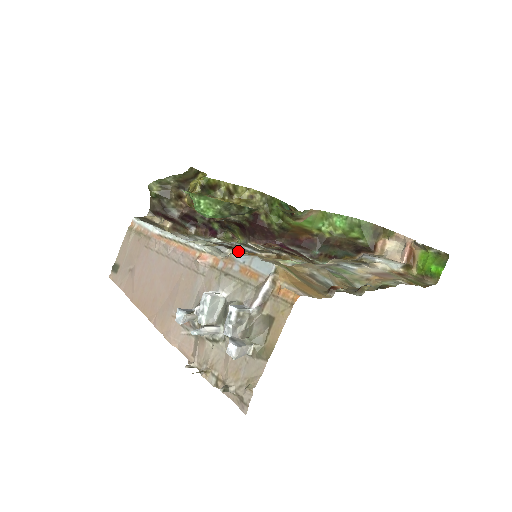
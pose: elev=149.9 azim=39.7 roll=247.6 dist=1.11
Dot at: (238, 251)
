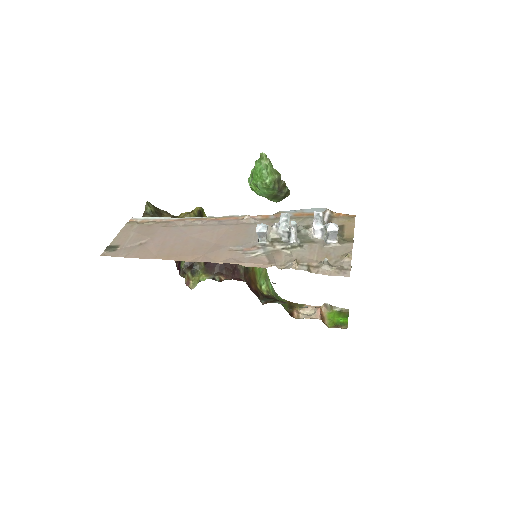
Dot at: occluded
